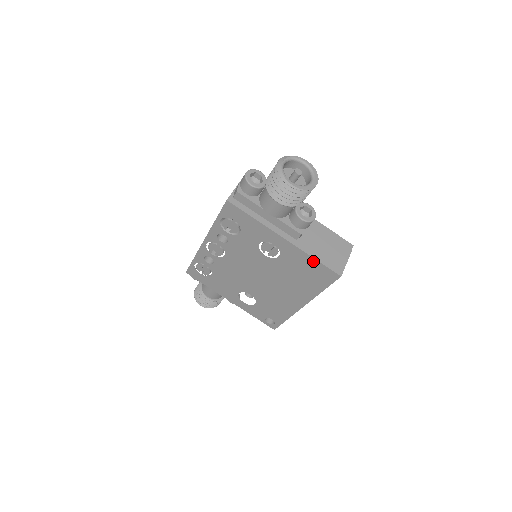
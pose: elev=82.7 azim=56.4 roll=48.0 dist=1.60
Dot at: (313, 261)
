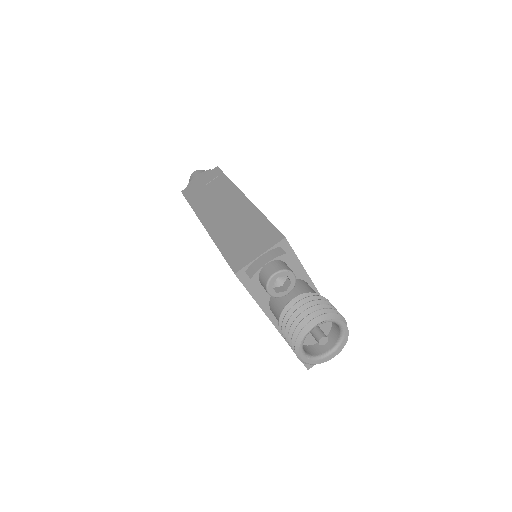
Dot at: occluded
